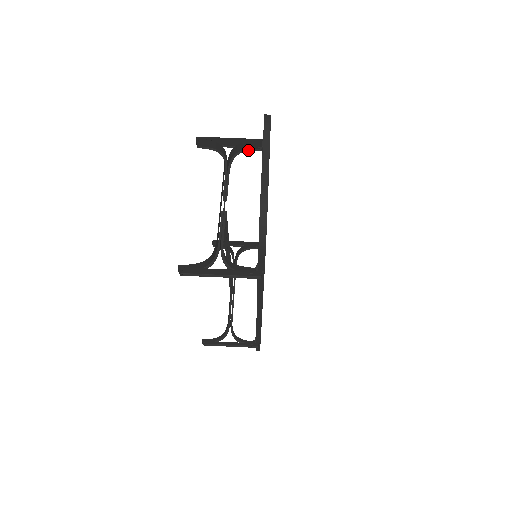
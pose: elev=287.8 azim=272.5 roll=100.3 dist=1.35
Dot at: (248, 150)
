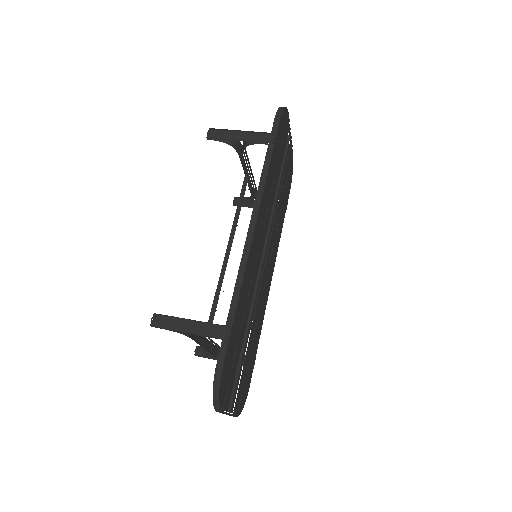
Dot at: occluded
